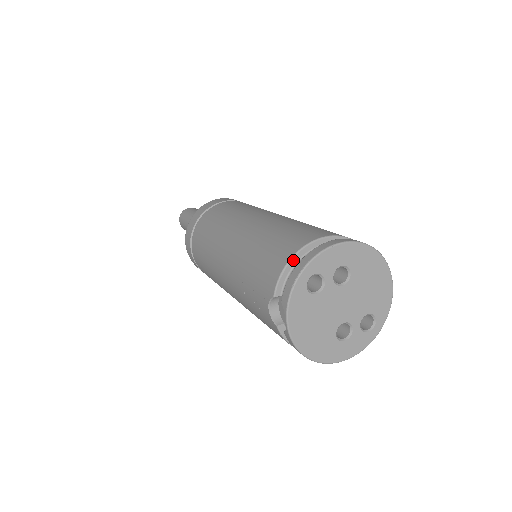
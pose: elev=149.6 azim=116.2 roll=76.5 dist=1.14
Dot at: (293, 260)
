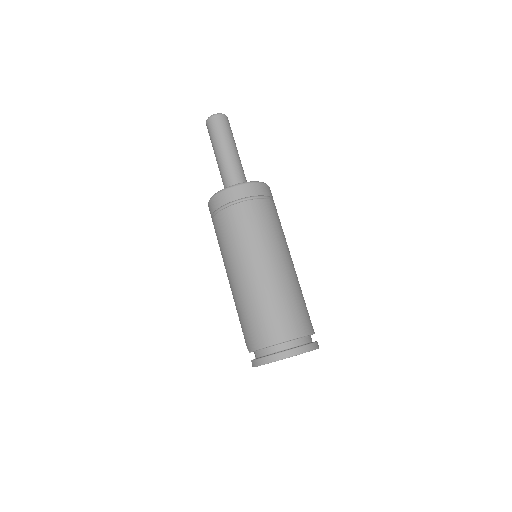
Dot at: (264, 348)
